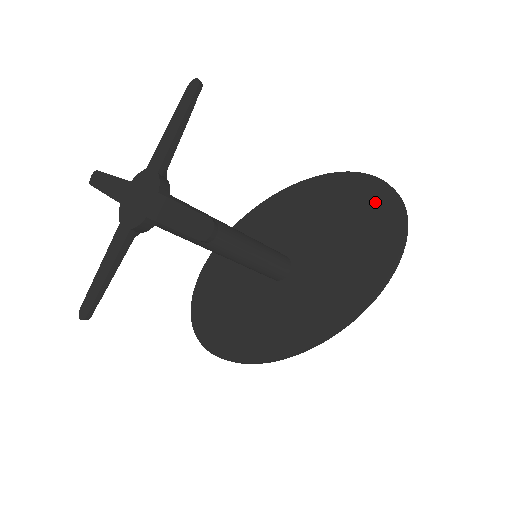
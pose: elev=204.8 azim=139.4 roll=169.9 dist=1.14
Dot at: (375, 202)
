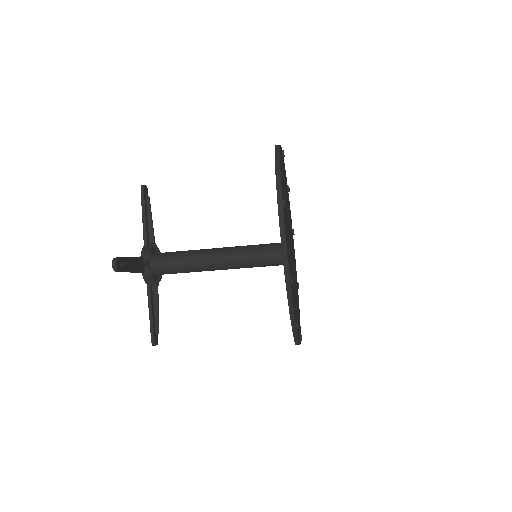
Dot at: occluded
